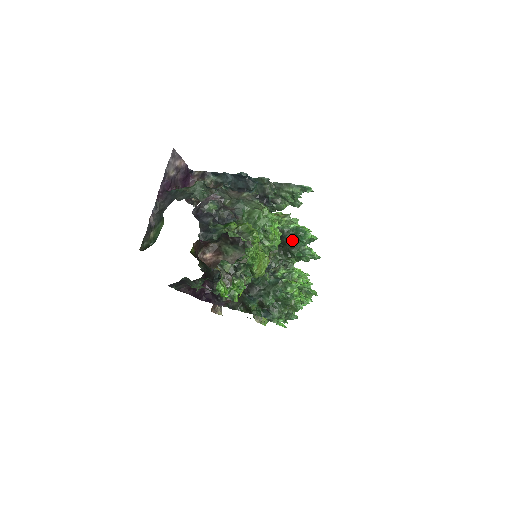
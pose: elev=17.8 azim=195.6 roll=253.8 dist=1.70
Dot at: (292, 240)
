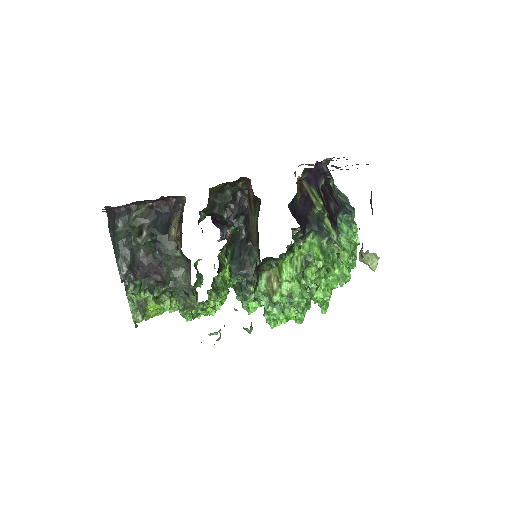
Dot at: occluded
